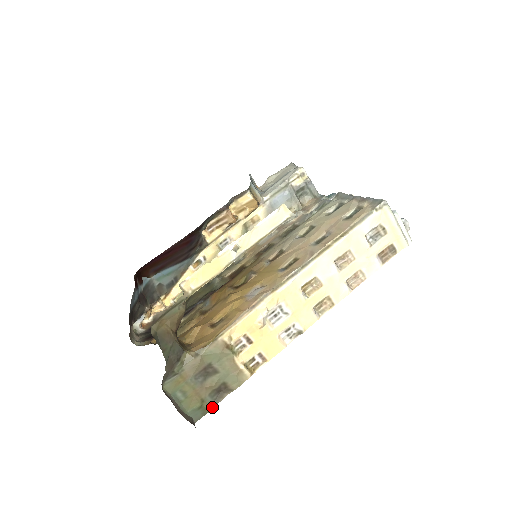
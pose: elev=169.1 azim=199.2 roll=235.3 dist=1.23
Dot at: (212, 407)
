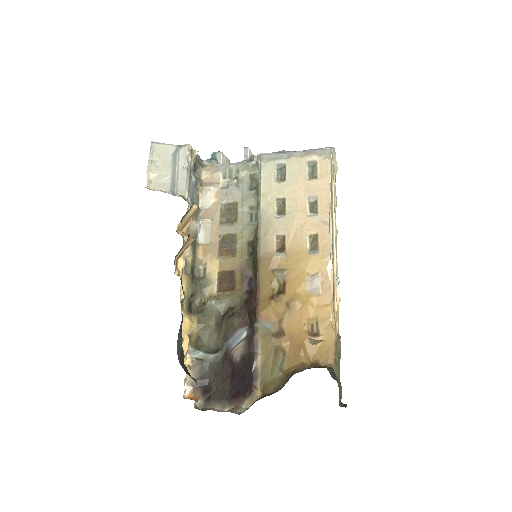
Dot at: (340, 383)
